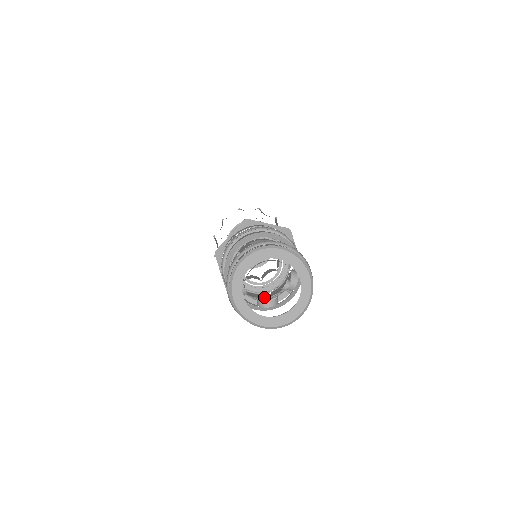
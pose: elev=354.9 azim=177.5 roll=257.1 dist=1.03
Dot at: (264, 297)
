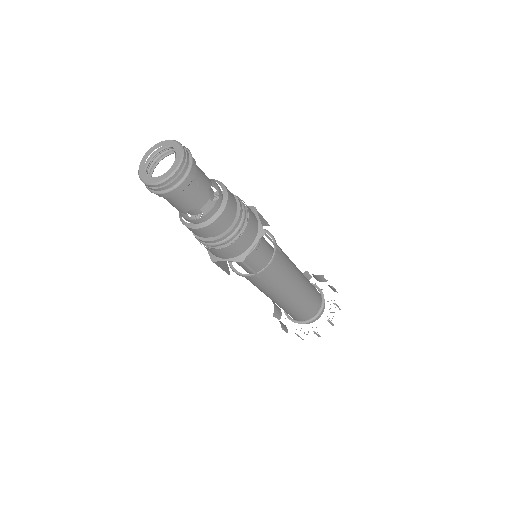
Dot at: occluded
